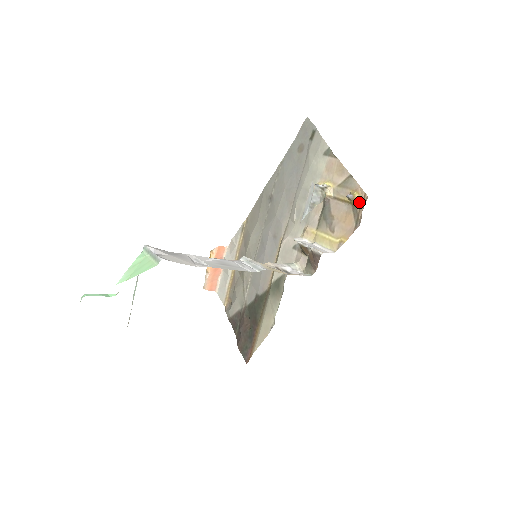
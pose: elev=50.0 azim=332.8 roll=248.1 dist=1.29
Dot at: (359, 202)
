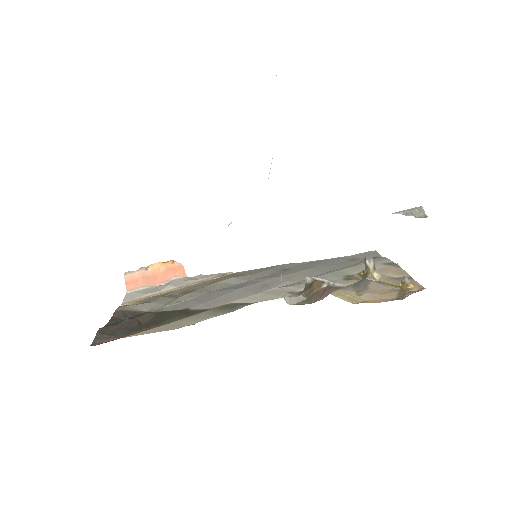
Dot at: (412, 289)
